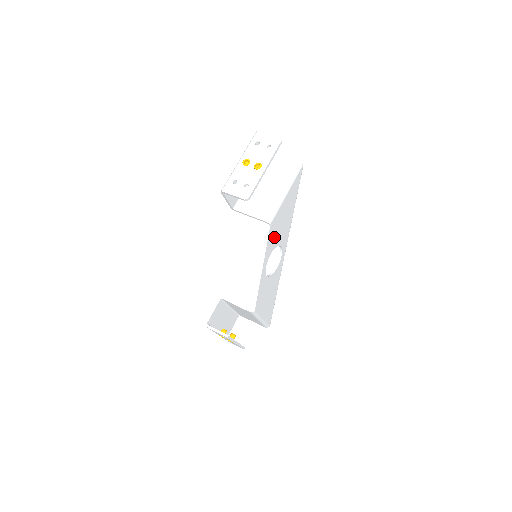
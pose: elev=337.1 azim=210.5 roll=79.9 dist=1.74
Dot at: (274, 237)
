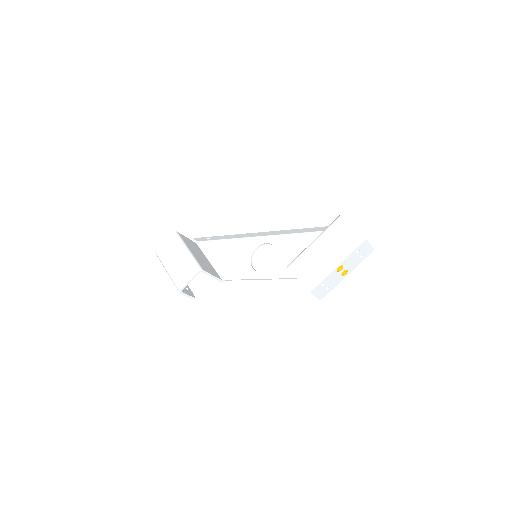
Dot at: occluded
